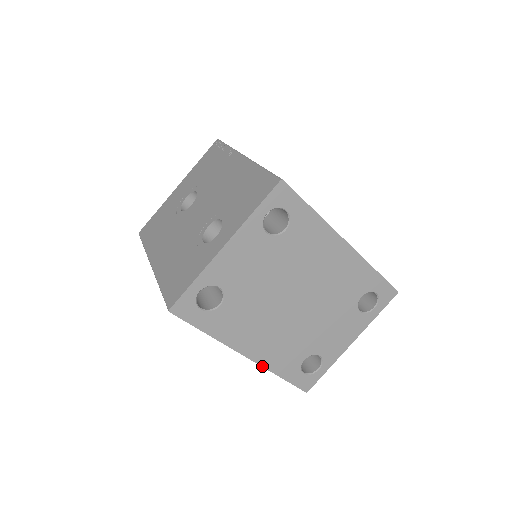
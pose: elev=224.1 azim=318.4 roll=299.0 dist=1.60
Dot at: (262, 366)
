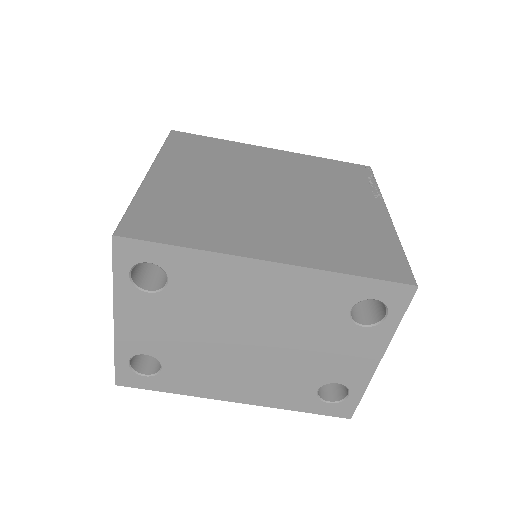
Dot at: (263, 406)
